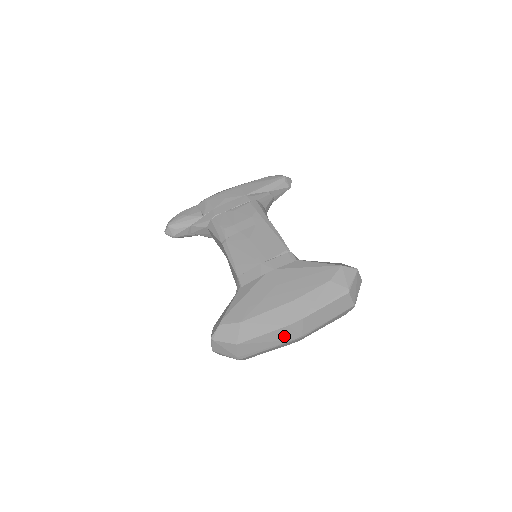
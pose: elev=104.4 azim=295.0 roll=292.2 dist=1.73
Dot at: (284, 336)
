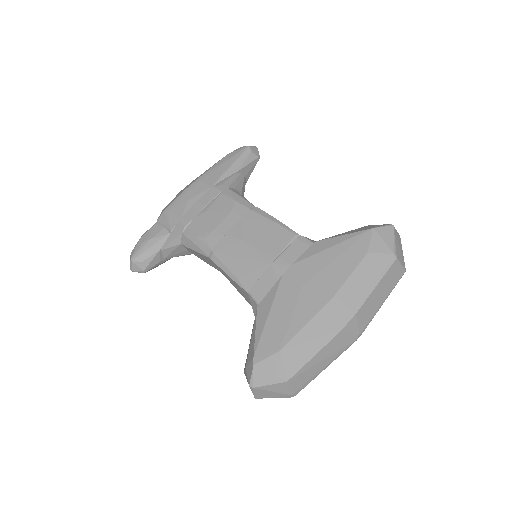
Dot at: (339, 345)
